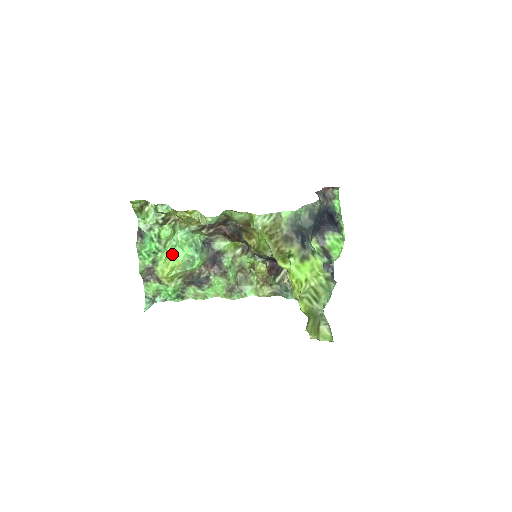
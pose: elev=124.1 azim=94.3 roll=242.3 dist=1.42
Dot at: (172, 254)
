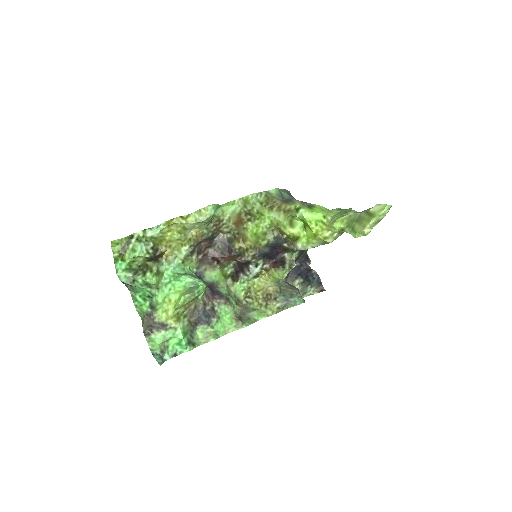
Dot at: (170, 289)
